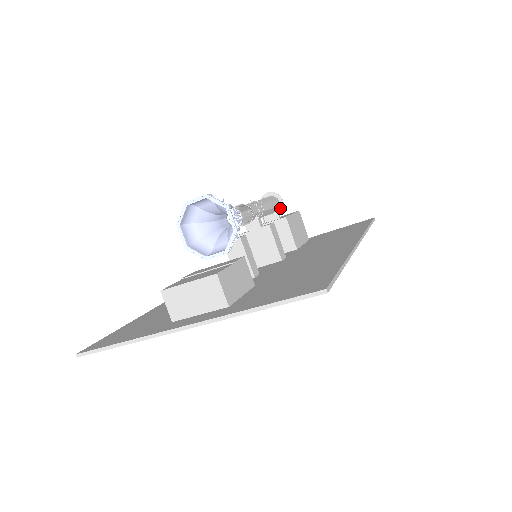
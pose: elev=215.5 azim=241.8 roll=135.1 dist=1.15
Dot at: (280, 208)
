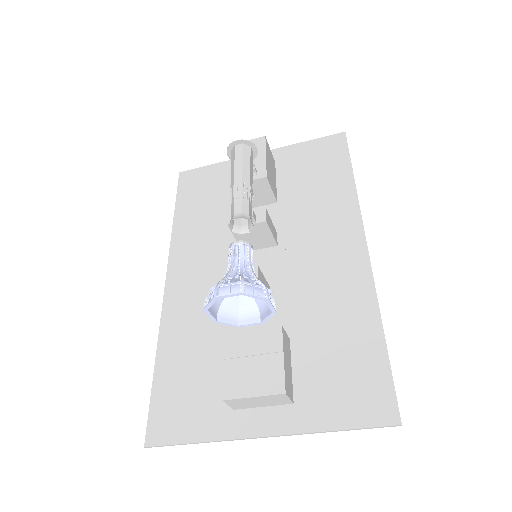
Dot at: (253, 155)
